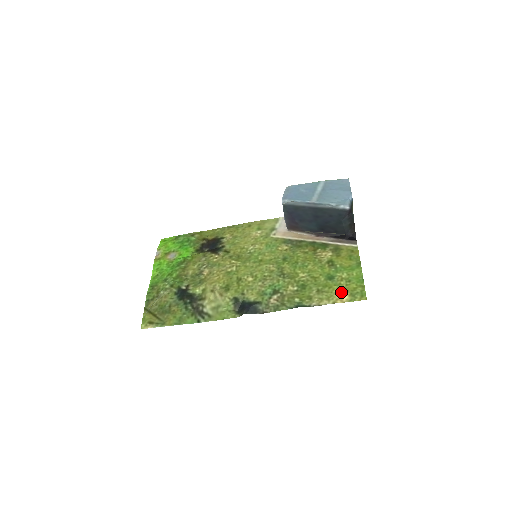
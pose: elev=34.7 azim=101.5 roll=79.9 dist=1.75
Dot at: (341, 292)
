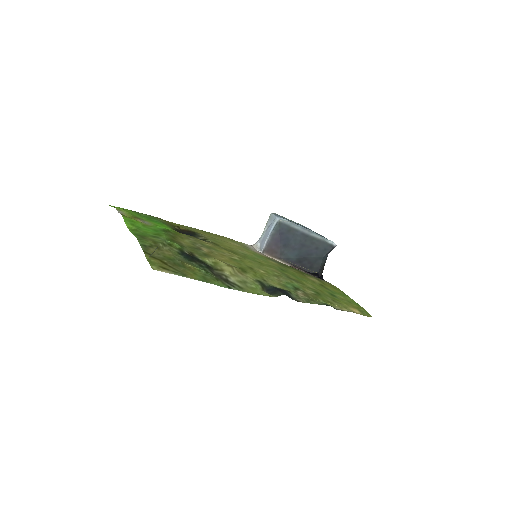
Dot at: (351, 306)
